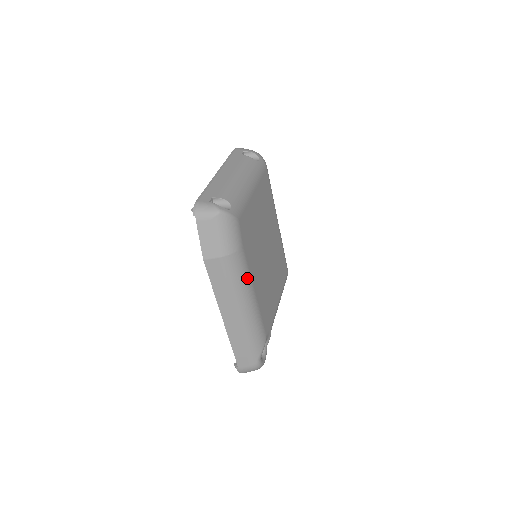
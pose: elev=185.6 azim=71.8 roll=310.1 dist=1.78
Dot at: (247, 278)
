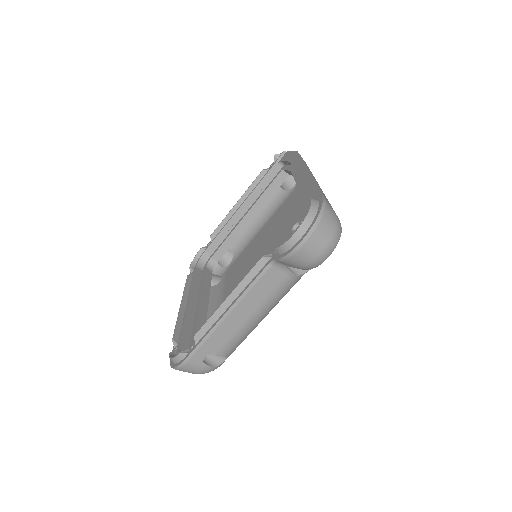
Dot at: occluded
